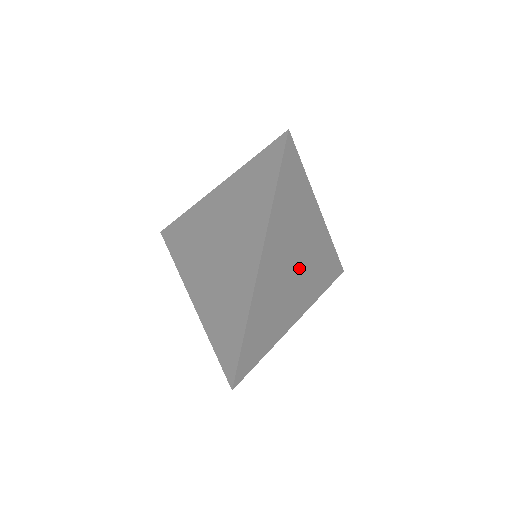
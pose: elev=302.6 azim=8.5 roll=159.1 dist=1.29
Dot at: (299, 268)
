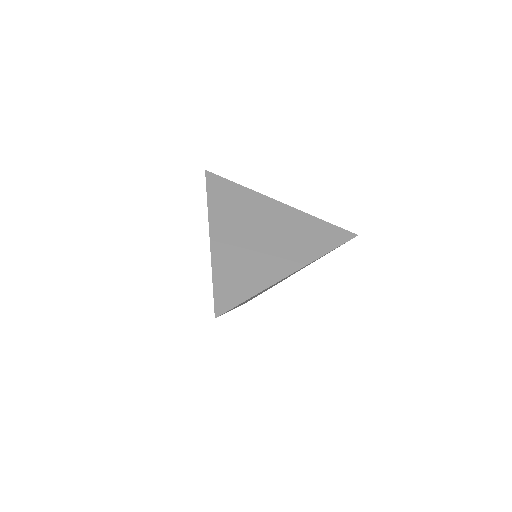
Dot at: (269, 237)
